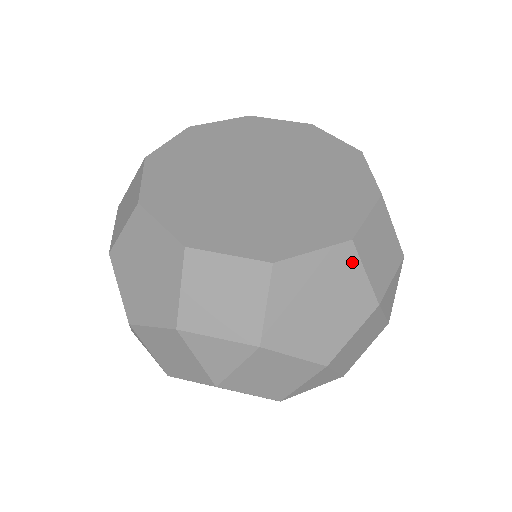
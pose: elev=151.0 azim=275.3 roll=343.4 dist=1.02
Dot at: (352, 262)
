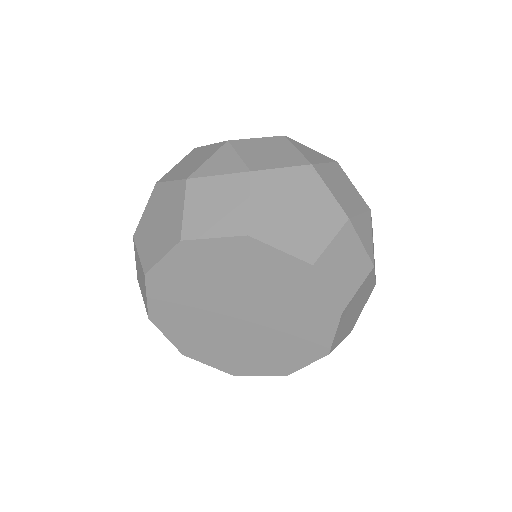
Dot at: occluded
